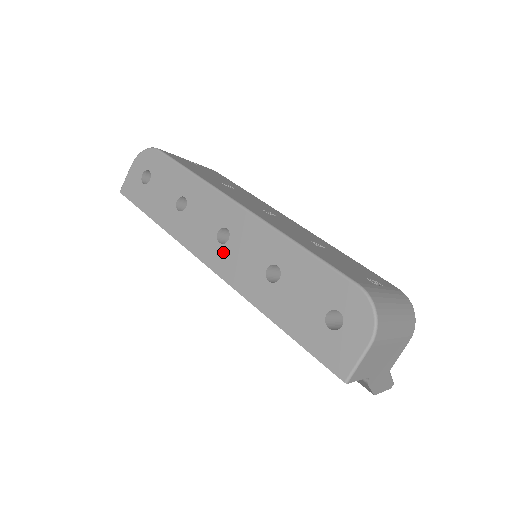
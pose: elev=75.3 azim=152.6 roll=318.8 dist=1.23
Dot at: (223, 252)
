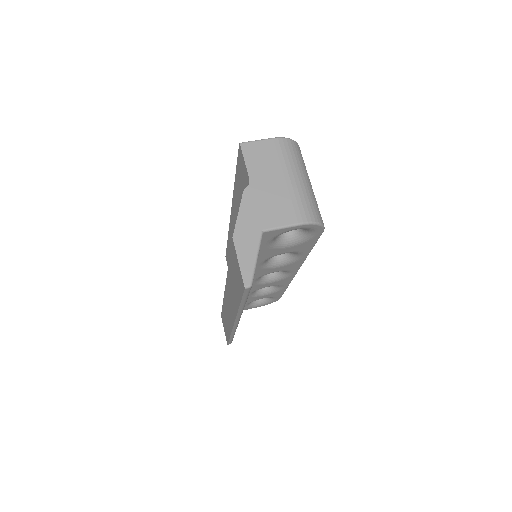
Dot at: occluded
